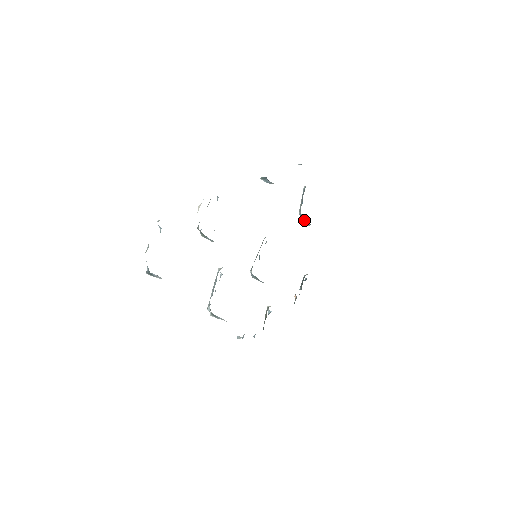
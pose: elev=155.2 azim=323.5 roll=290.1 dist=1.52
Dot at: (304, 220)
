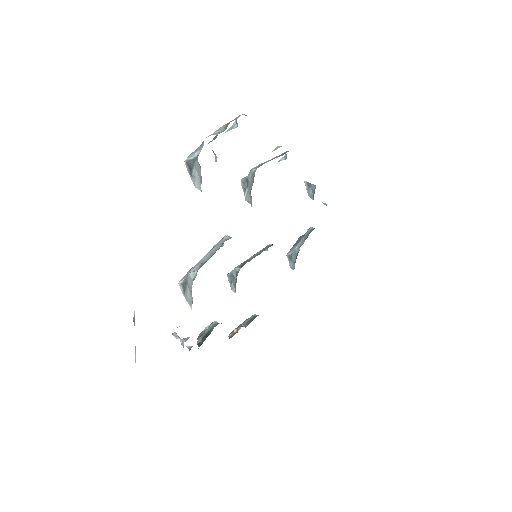
Dot at: (293, 258)
